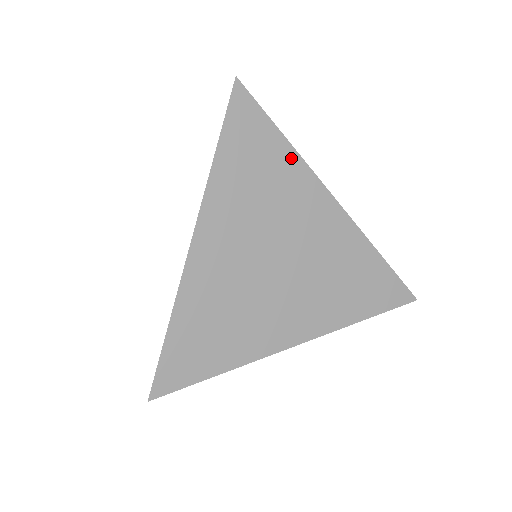
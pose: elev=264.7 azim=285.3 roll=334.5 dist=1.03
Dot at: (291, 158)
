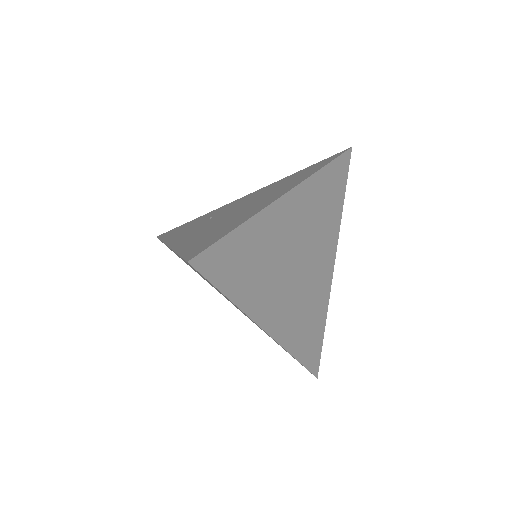
Dot at: (339, 216)
